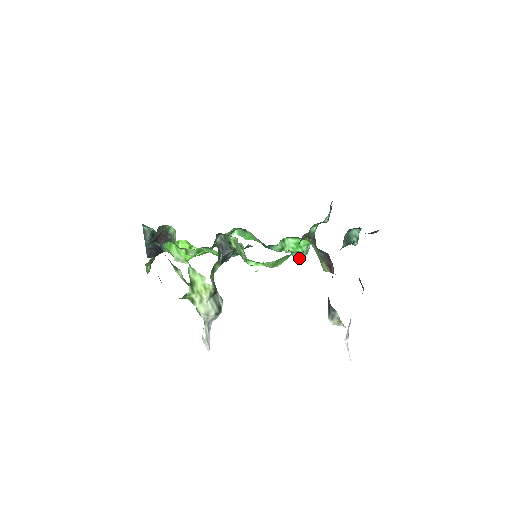
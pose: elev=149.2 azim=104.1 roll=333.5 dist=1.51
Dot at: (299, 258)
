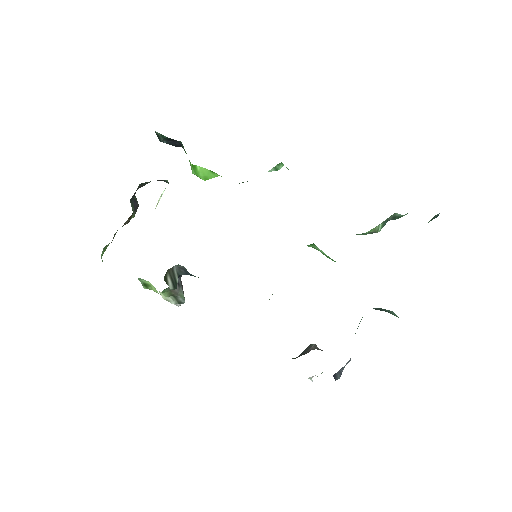
Dot at: occluded
